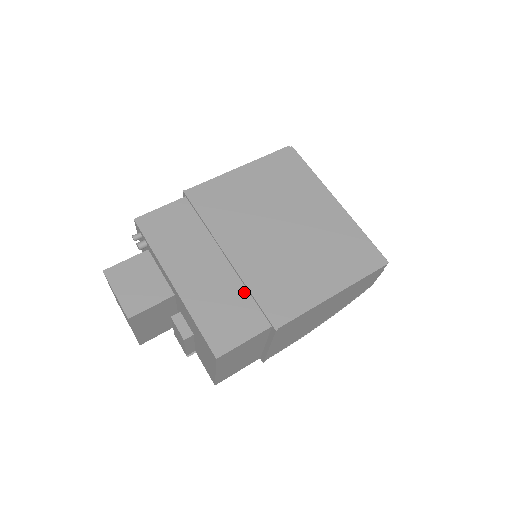
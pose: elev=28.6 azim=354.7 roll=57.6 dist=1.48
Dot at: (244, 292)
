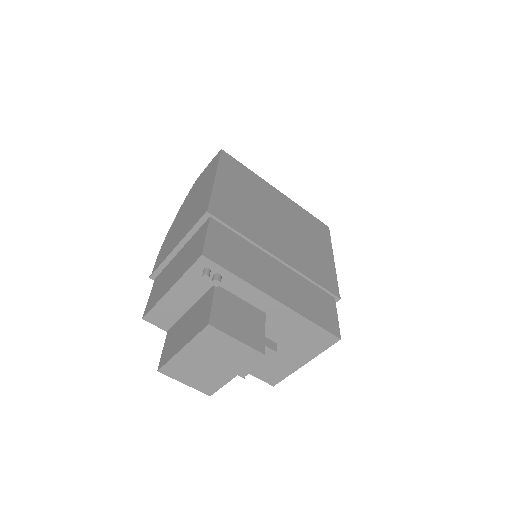
Dot at: (307, 282)
